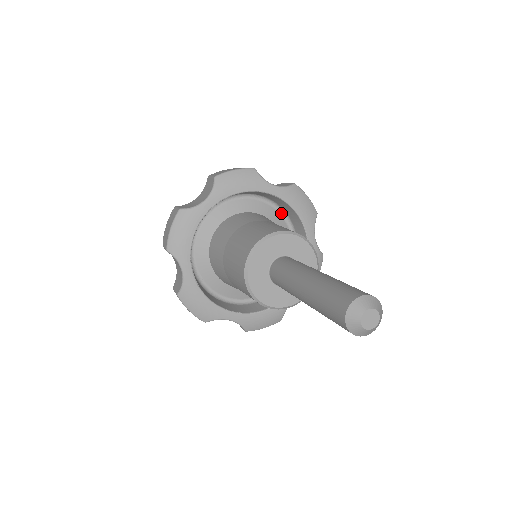
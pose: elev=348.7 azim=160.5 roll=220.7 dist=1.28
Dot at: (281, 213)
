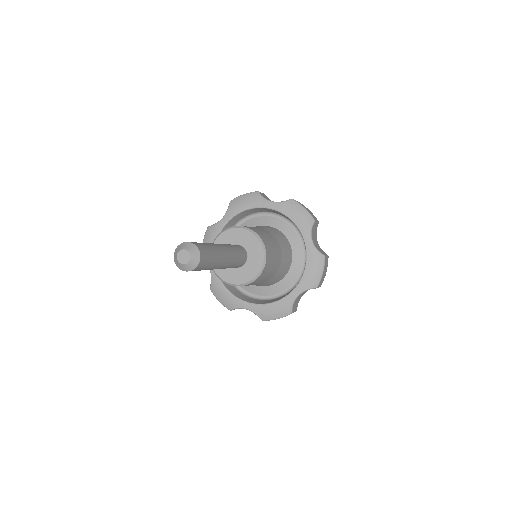
Dot at: (304, 265)
